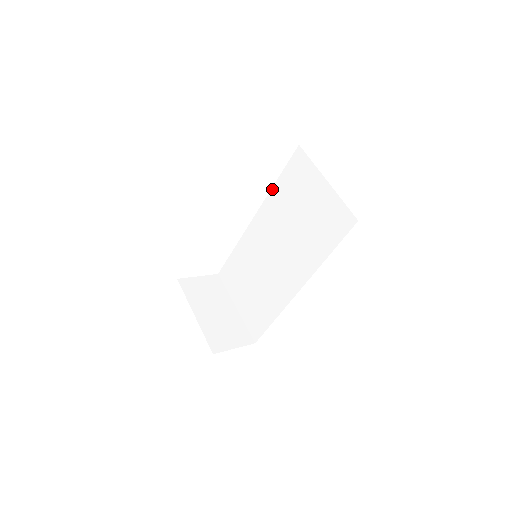
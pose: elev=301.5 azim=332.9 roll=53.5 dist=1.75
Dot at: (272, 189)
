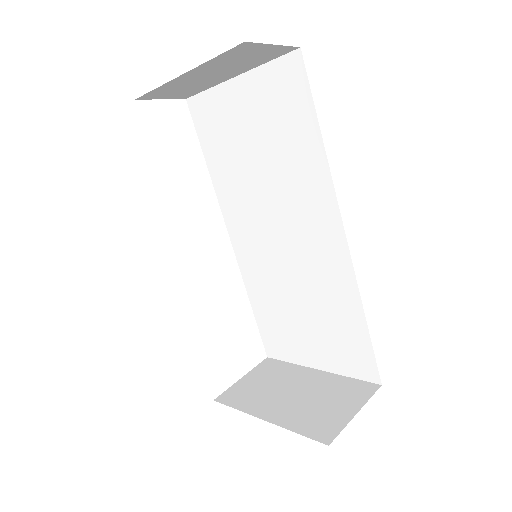
Dot at: (212, 181)
